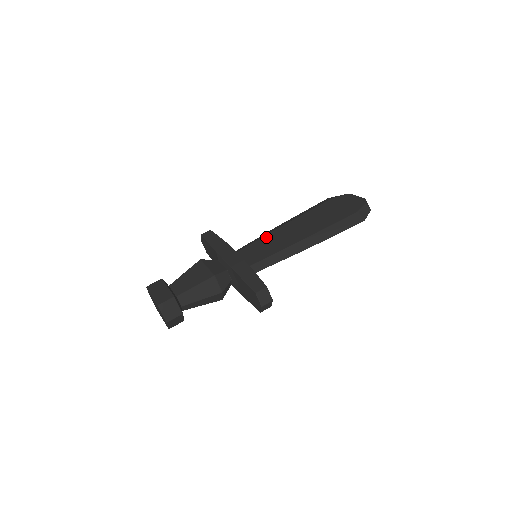
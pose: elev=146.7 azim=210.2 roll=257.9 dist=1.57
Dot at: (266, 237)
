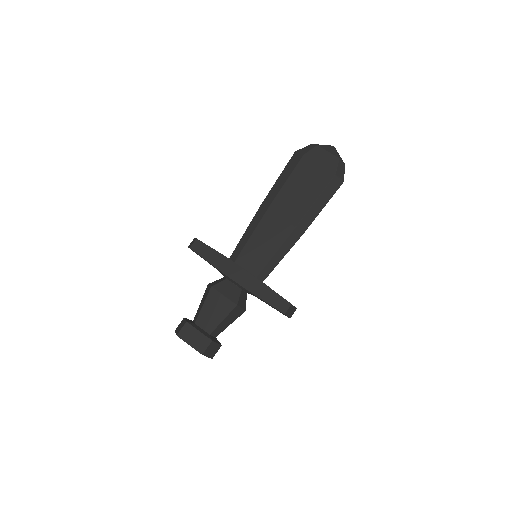
Dot at: (257, 231)
